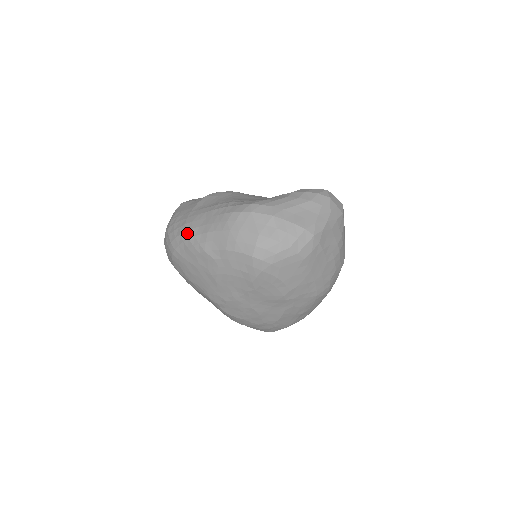
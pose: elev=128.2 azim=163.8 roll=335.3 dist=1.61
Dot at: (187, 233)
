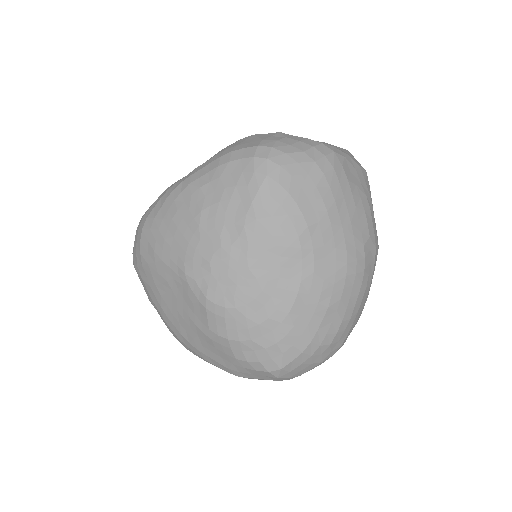
Dot at: (168, 188)
